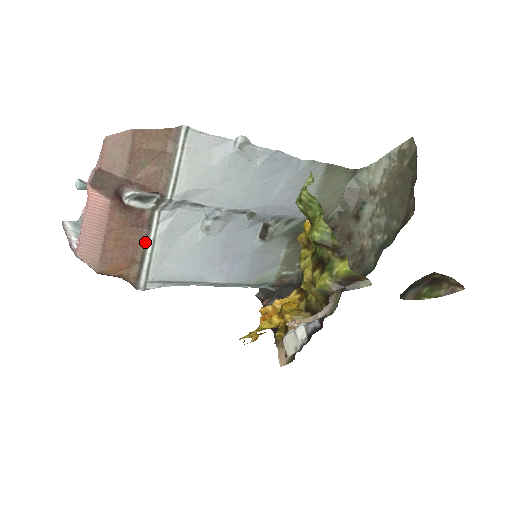
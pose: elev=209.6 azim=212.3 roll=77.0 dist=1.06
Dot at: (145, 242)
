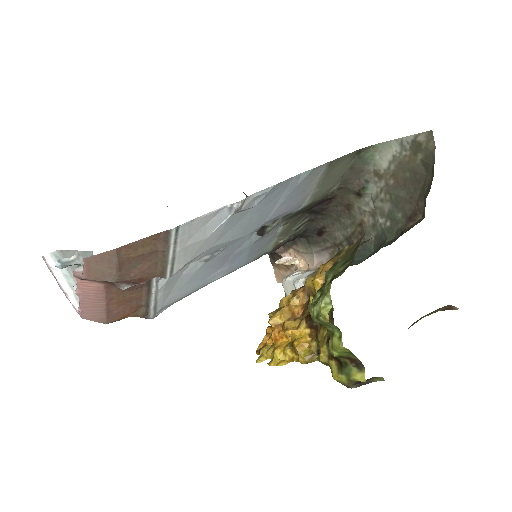
Dot at: (147, 295)
